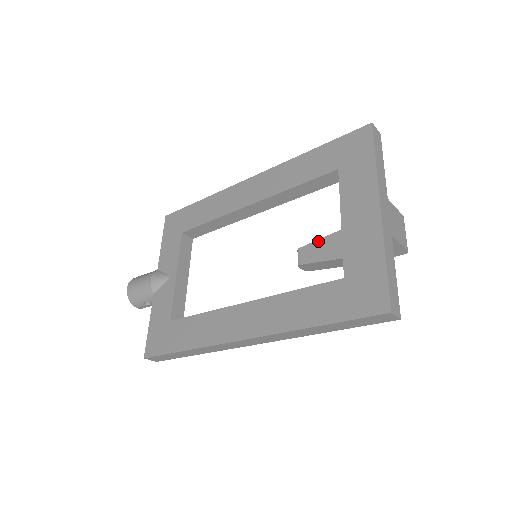
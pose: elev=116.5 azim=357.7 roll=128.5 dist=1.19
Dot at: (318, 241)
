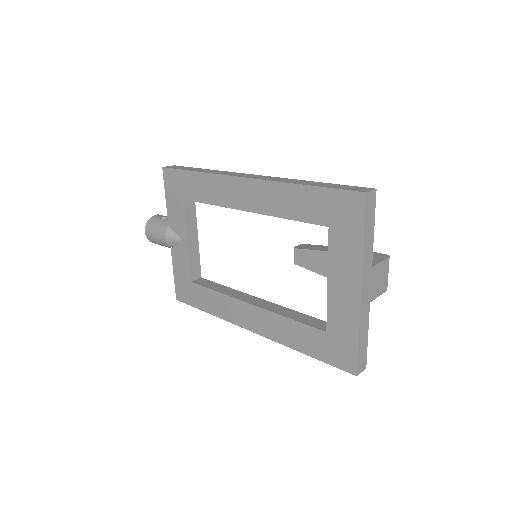
Dot at: (311, 251)
